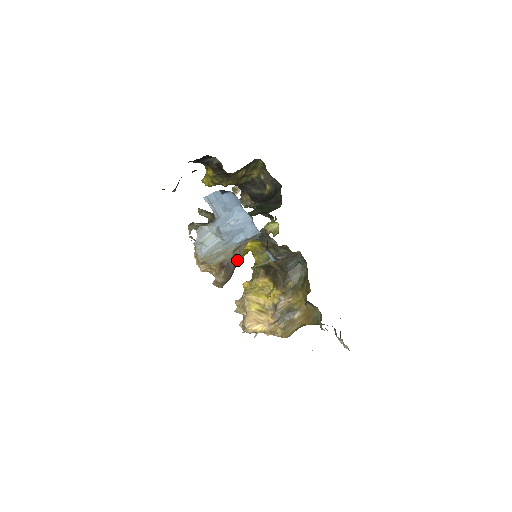
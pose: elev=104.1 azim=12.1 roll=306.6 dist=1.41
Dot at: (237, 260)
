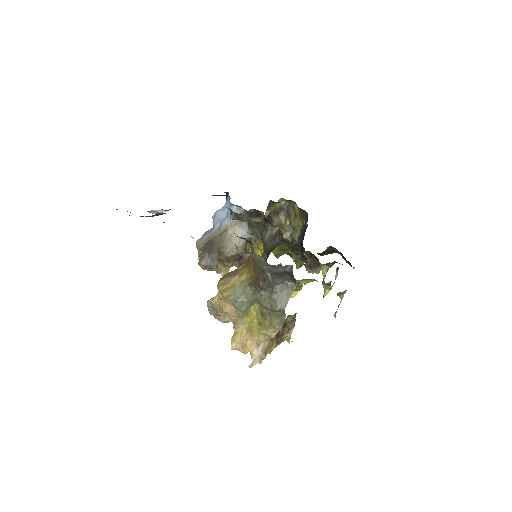
Dot at: (224, 245)
